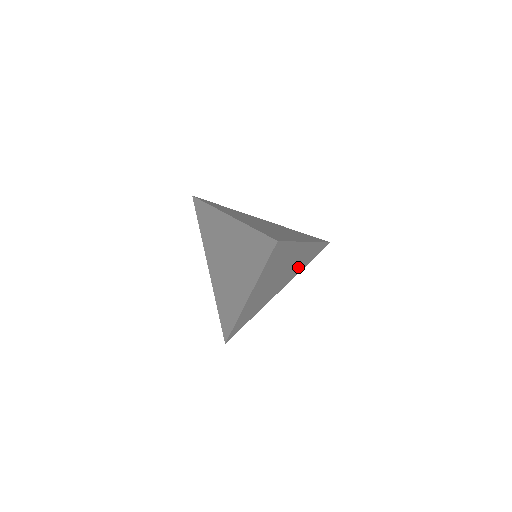
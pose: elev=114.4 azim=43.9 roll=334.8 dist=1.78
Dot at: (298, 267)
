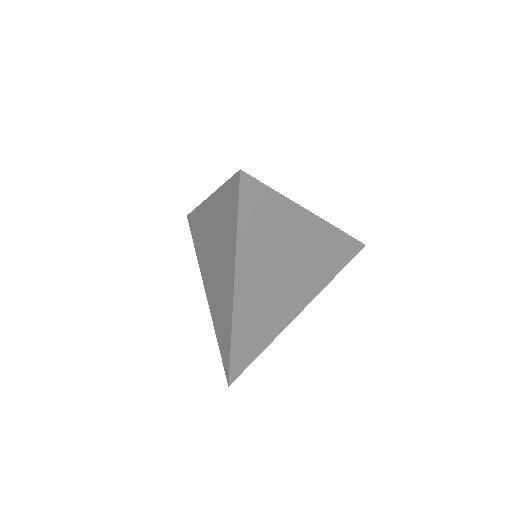
Dot at: (319, 270)
